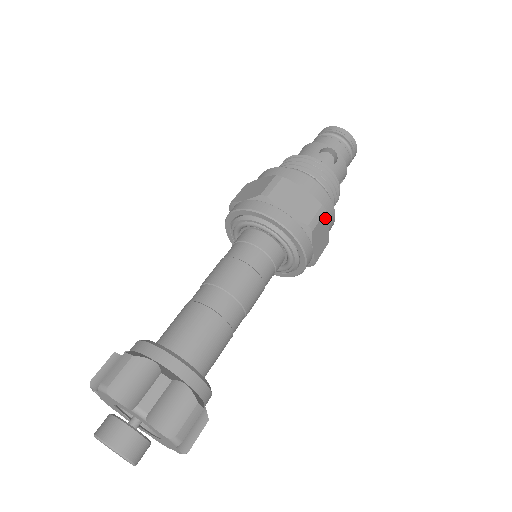
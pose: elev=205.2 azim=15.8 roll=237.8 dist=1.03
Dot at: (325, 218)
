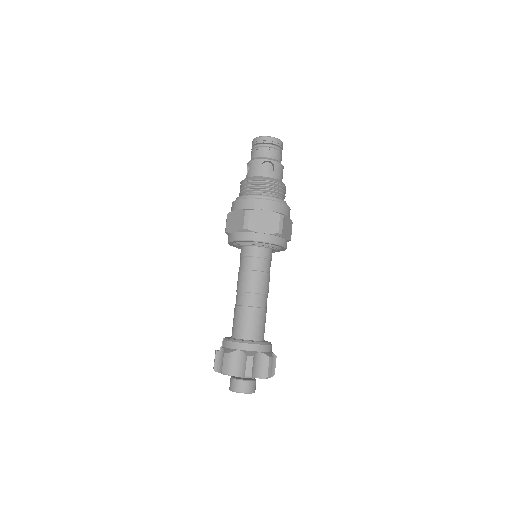
Dot at: (285, 218)
